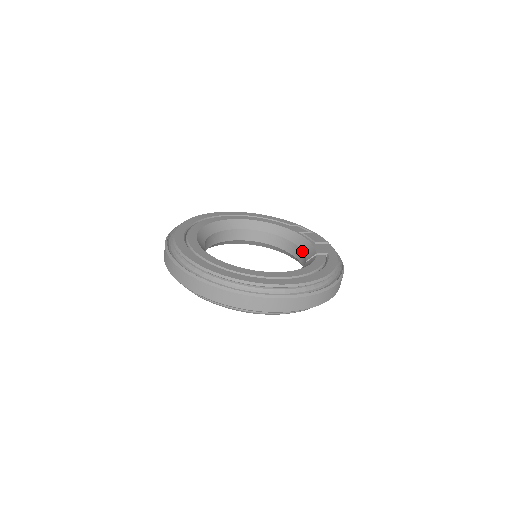
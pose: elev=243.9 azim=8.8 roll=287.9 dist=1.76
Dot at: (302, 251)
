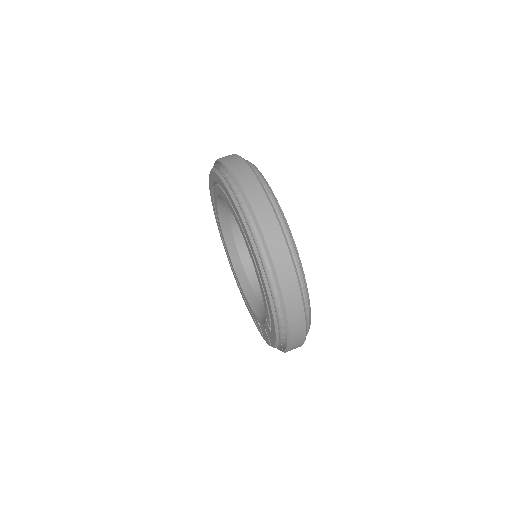
Dot at: occluded
